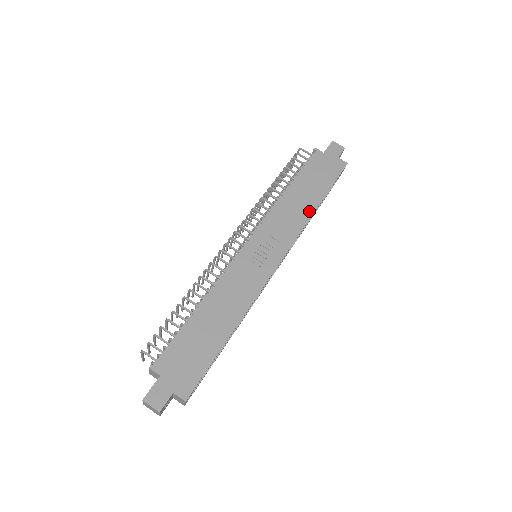
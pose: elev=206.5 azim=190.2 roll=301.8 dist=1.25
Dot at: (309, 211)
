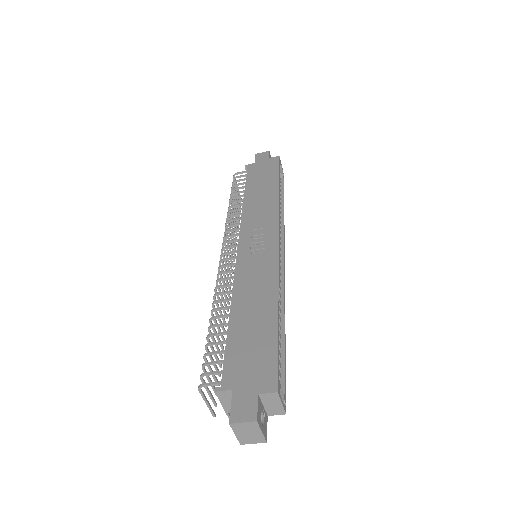
Dot at: (274, 196)
